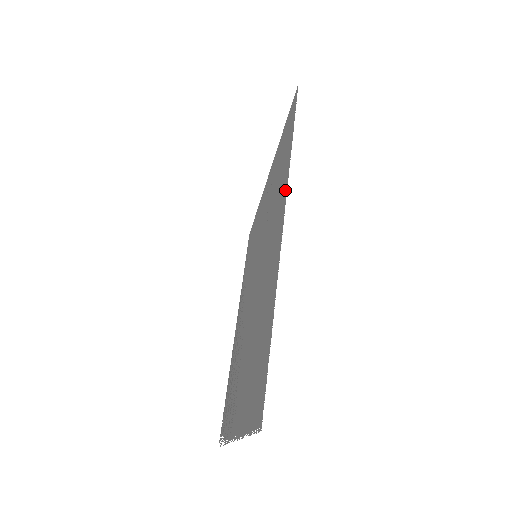
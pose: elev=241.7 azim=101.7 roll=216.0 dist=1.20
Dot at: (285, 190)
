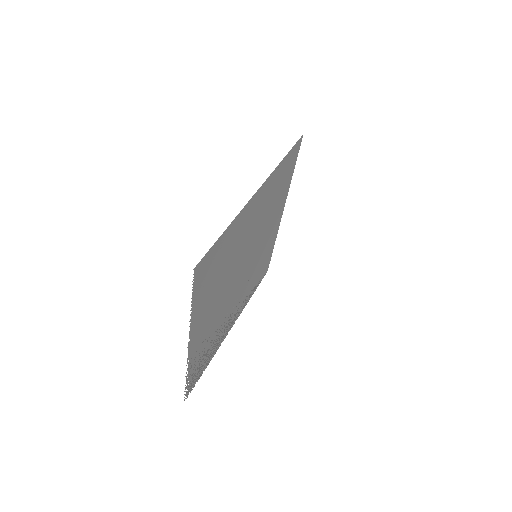
Dot at: (270, 177)
